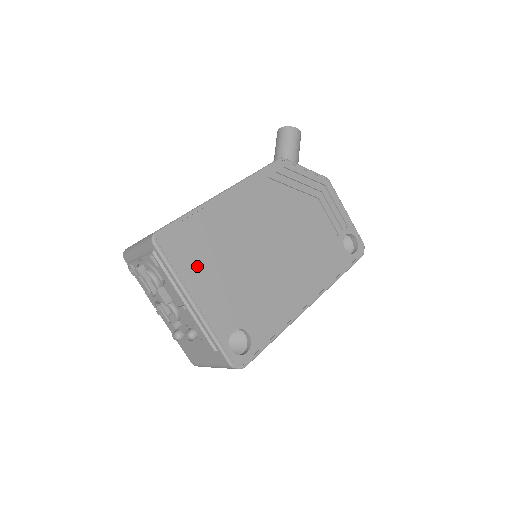
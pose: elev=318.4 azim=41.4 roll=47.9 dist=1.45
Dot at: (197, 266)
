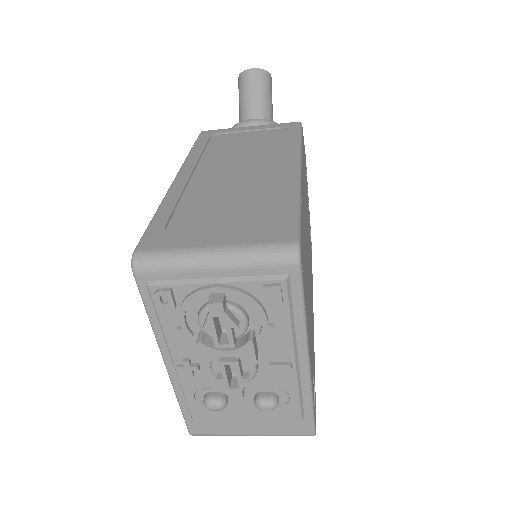
Dot at: (306, 295)
